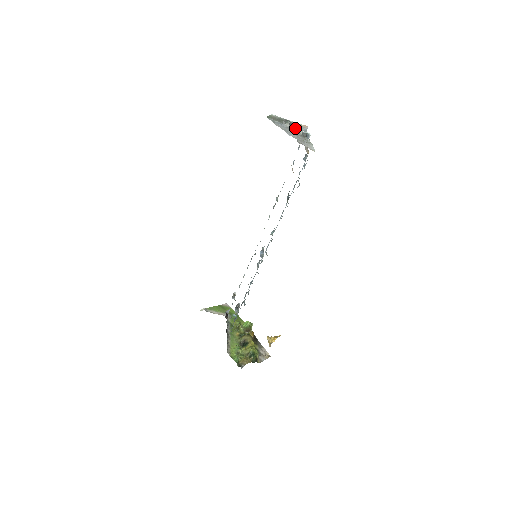
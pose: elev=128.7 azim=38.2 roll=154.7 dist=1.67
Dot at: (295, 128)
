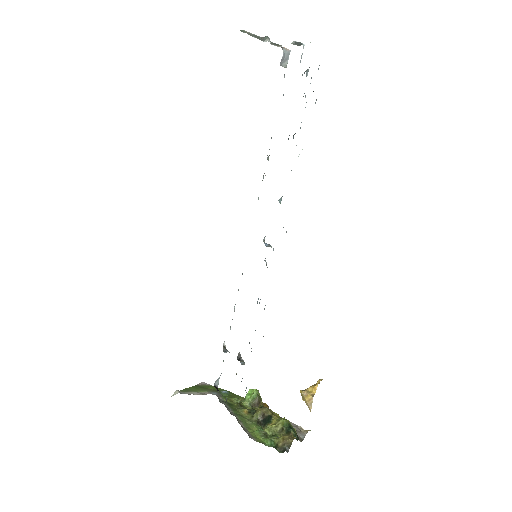
Dot at: (278, 46)
